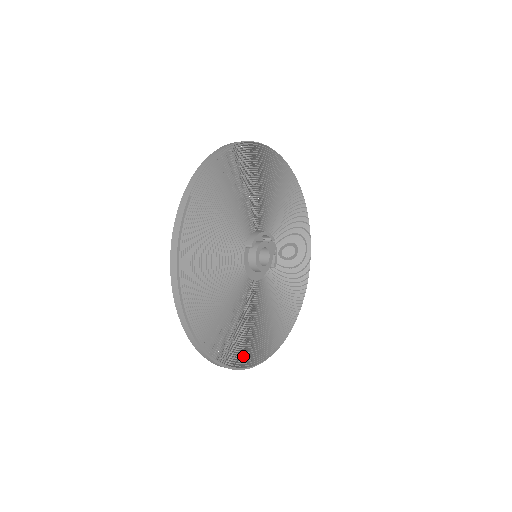
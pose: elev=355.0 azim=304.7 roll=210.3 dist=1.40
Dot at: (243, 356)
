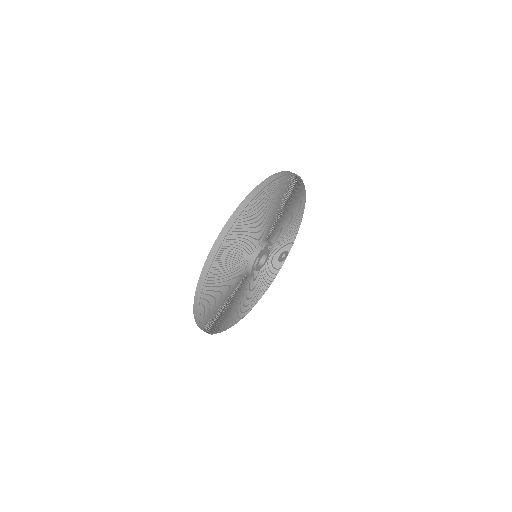
Dot at: (285, 255)
